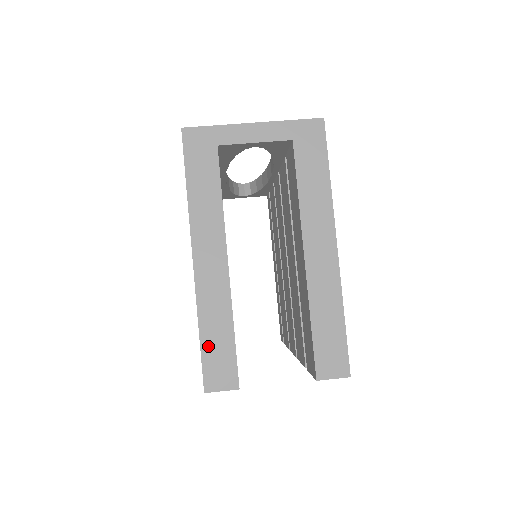
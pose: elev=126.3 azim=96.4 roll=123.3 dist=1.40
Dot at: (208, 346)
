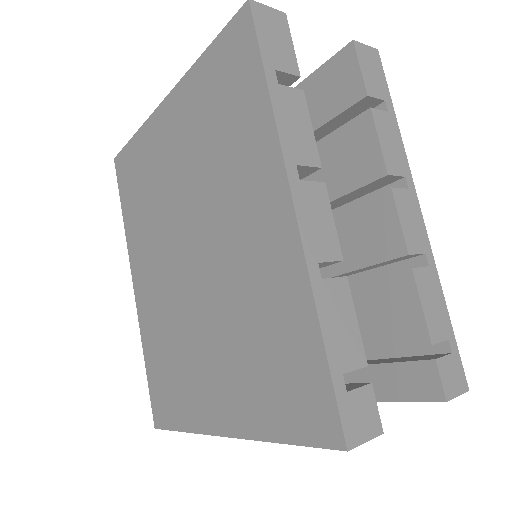
Dot at: occluded
